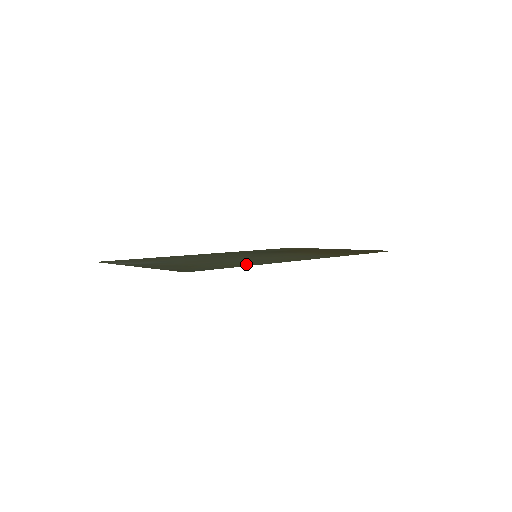
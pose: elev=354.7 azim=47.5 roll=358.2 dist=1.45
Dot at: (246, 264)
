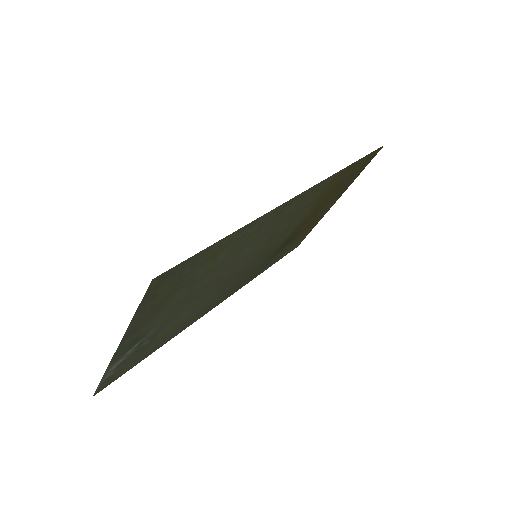
Dot at: (232, 240)
